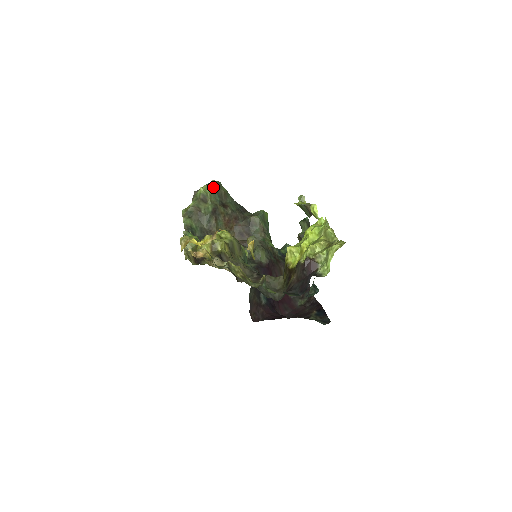
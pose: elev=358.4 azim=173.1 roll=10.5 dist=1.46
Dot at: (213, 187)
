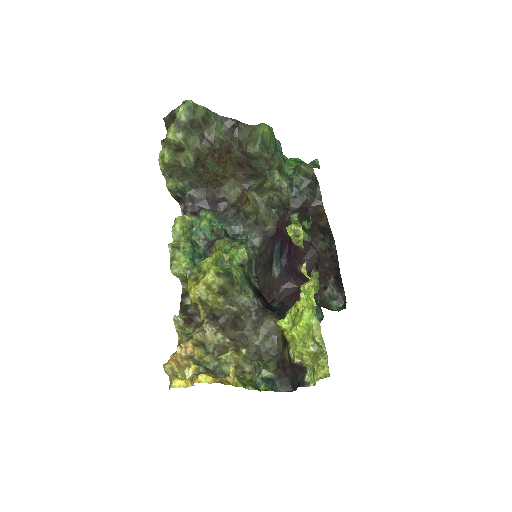
Dot at: (184, 123)
